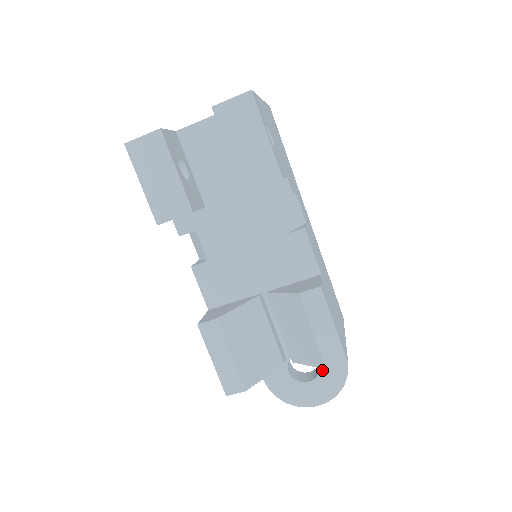
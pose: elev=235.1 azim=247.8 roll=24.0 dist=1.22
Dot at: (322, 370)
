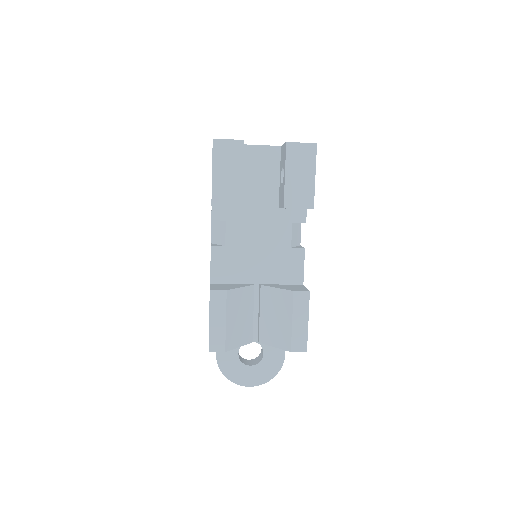
Dot at: (264, 359)
